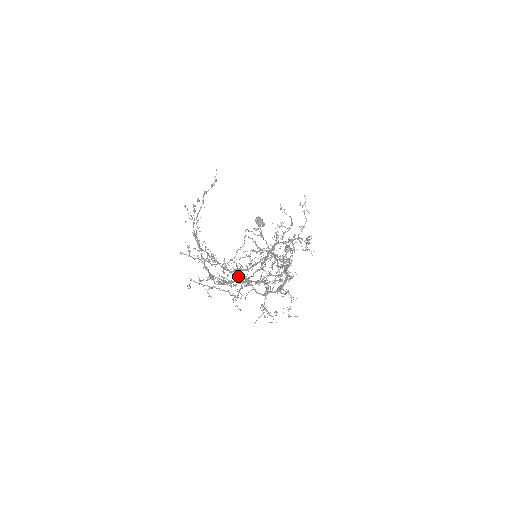
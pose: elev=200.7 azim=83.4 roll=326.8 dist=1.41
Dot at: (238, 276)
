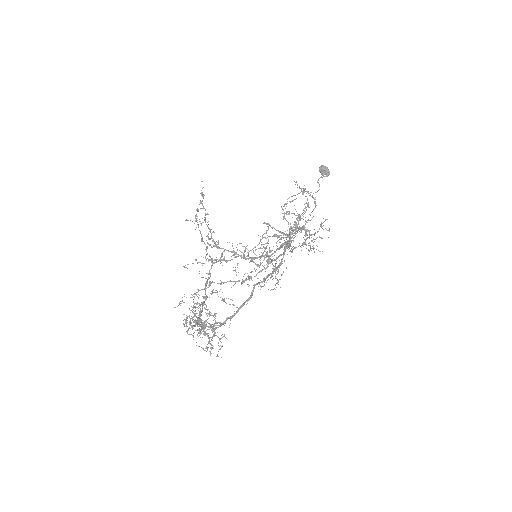
Dot at: (266, 260)
